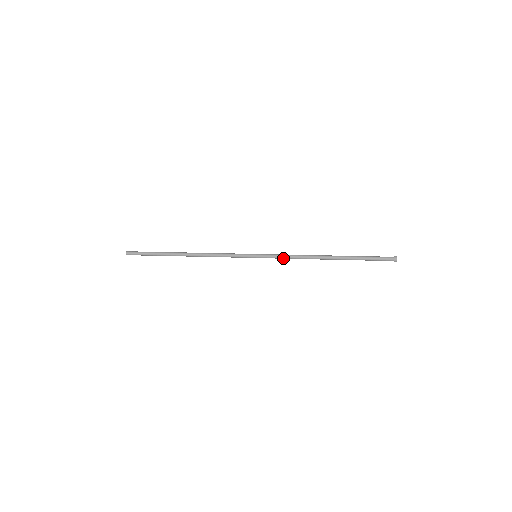
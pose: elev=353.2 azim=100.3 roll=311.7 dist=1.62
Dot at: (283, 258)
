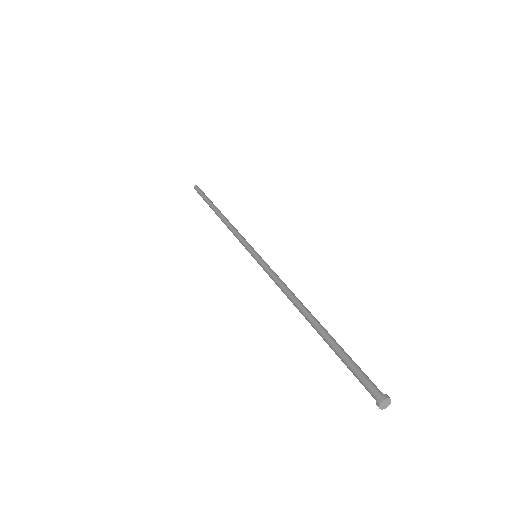
Dot at: occluded
